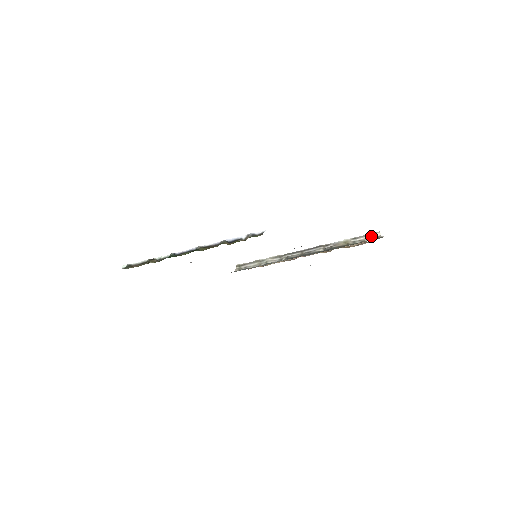
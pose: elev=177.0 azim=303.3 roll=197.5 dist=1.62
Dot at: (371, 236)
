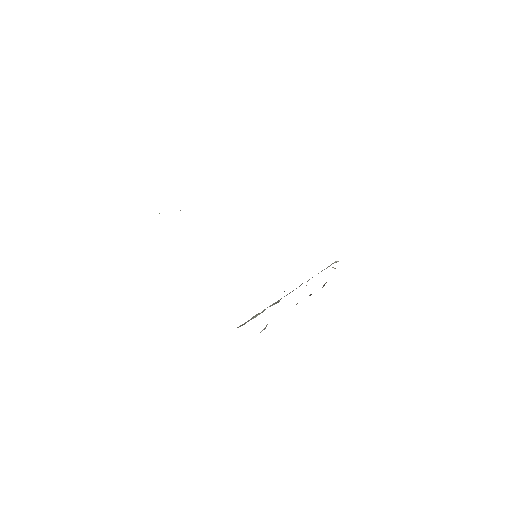
Dot at: occluded
